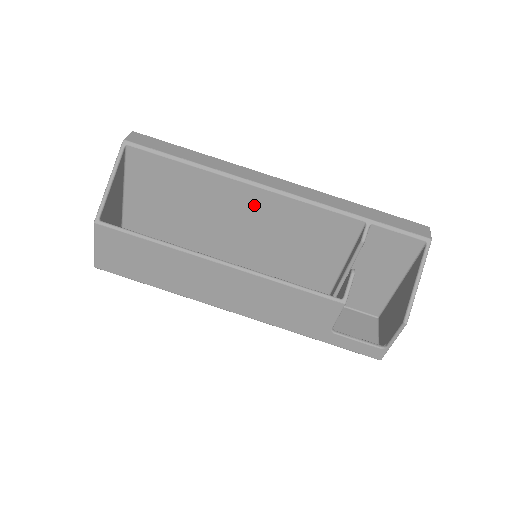
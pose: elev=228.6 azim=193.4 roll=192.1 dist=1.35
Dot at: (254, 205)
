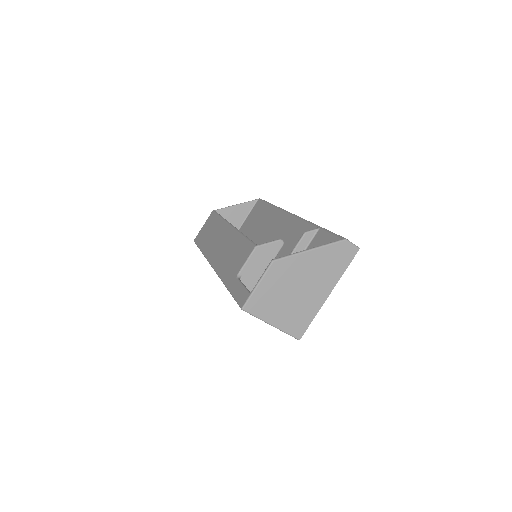
Dot at: (278, 225)
